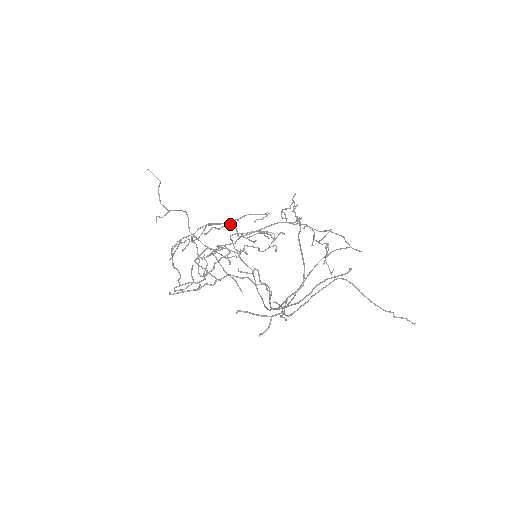
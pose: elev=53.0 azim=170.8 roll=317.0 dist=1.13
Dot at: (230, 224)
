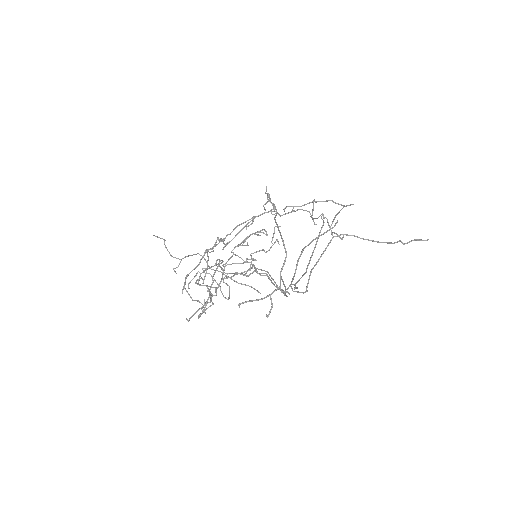
Dot at: (218, 240)
